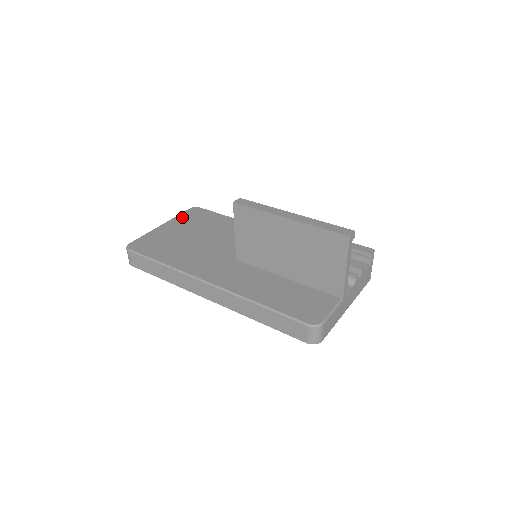
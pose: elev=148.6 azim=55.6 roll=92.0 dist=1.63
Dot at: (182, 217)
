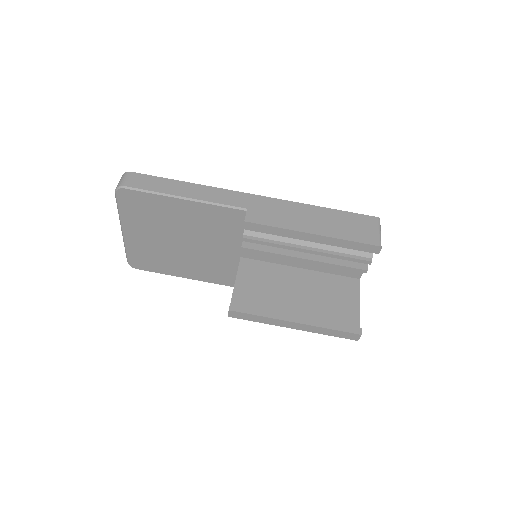
Dot at: (127, 214)
